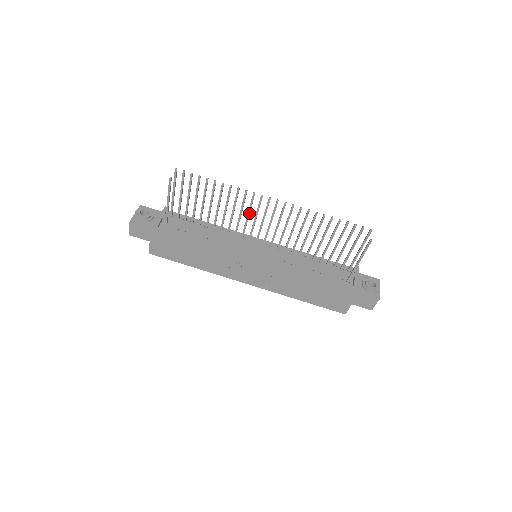
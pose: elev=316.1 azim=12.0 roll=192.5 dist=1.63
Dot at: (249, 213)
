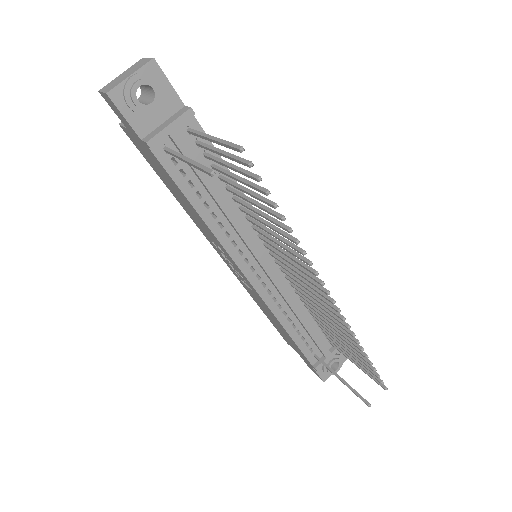
Dot at: (290, 258)
